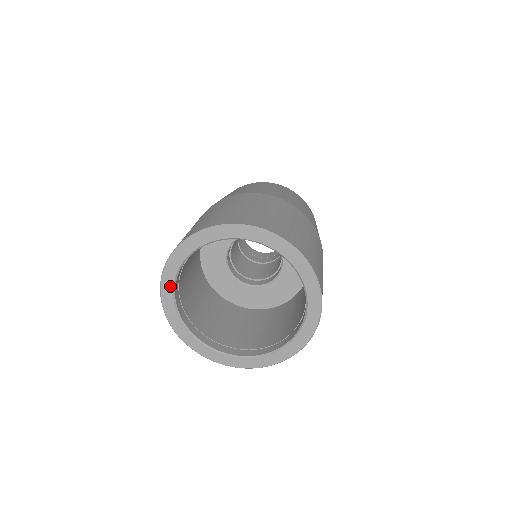
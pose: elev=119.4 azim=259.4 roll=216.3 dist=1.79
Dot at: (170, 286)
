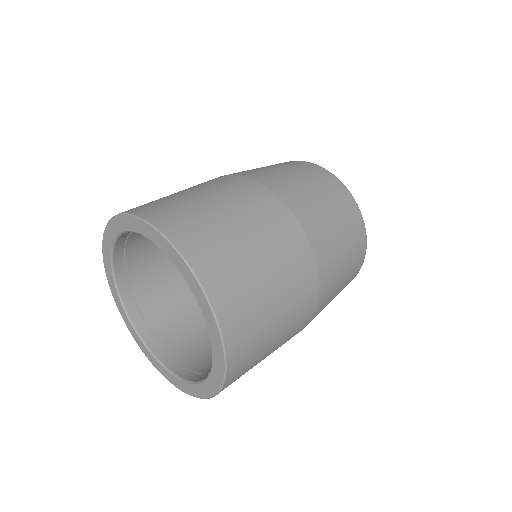
Dot at: (108, 254)
